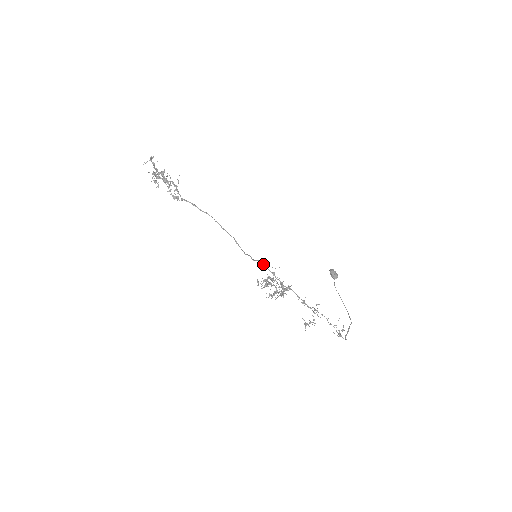
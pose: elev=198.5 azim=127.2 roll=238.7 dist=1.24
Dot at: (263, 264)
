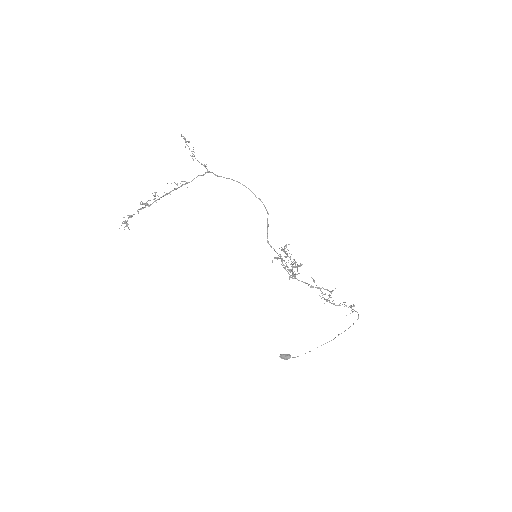
Dot at: (271, 247)
